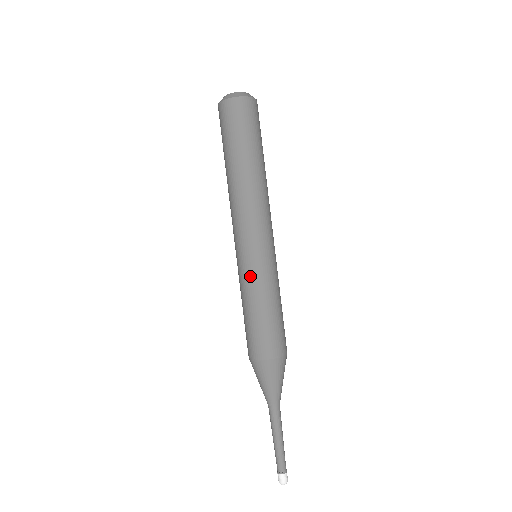
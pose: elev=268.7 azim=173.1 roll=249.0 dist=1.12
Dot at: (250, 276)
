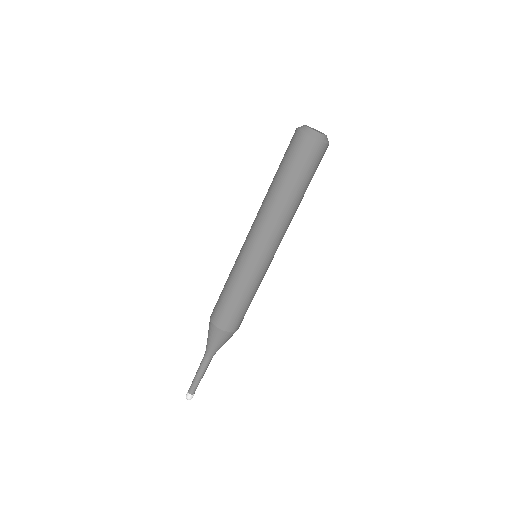
Dot at: (235, 265)
